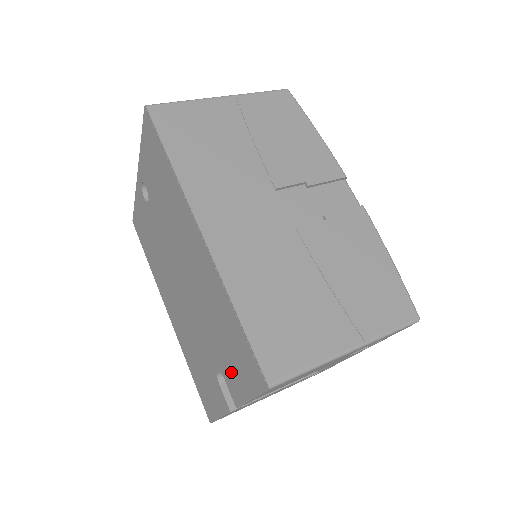
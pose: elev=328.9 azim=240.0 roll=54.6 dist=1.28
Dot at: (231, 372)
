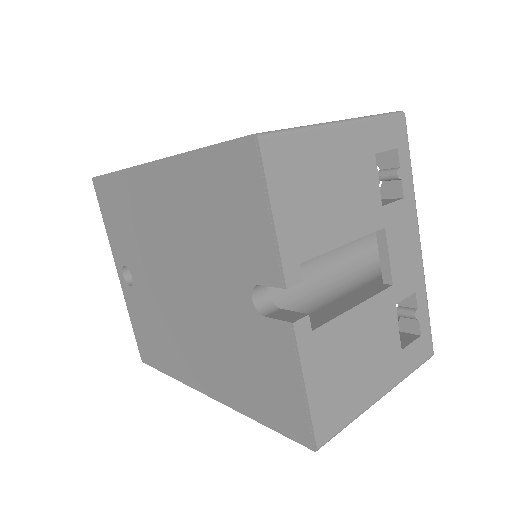
Dot at: (248, 245)
